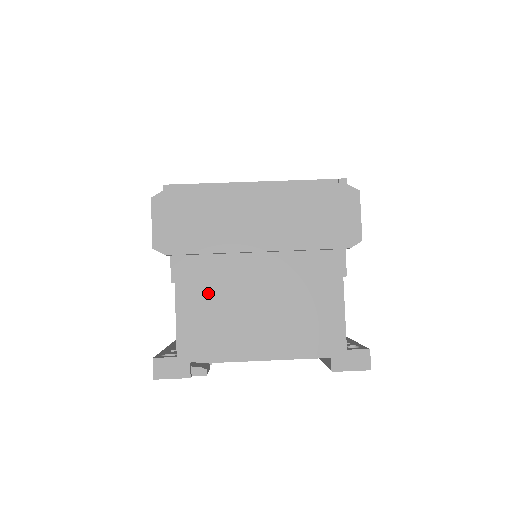
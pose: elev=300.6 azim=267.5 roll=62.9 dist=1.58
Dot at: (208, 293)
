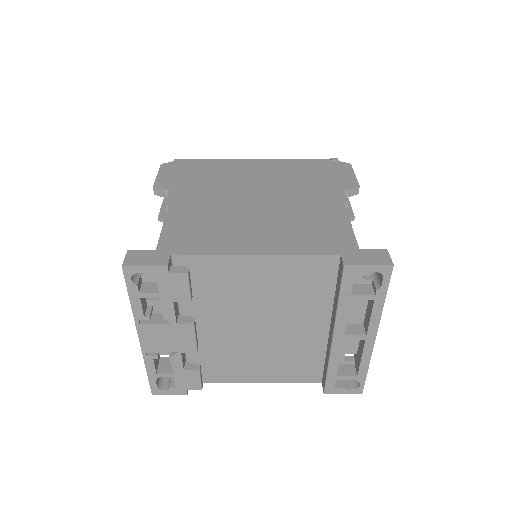
Dot at: (202, 210)
